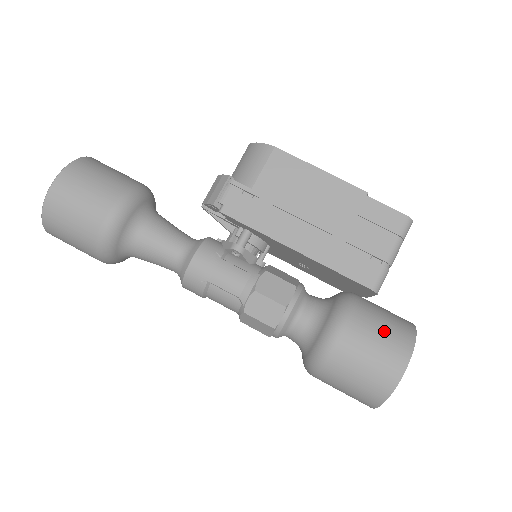
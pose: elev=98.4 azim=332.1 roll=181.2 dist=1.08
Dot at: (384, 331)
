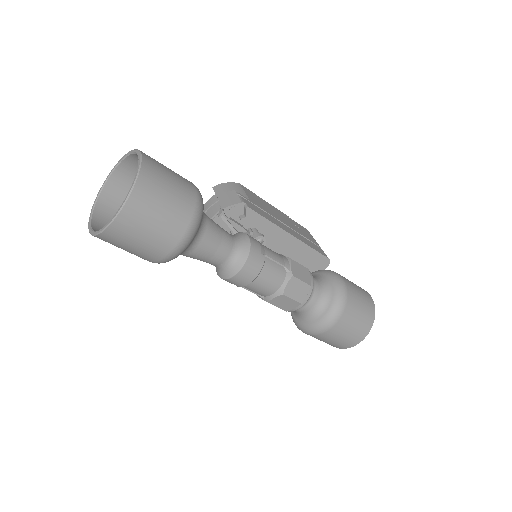
Dot at: occluded
